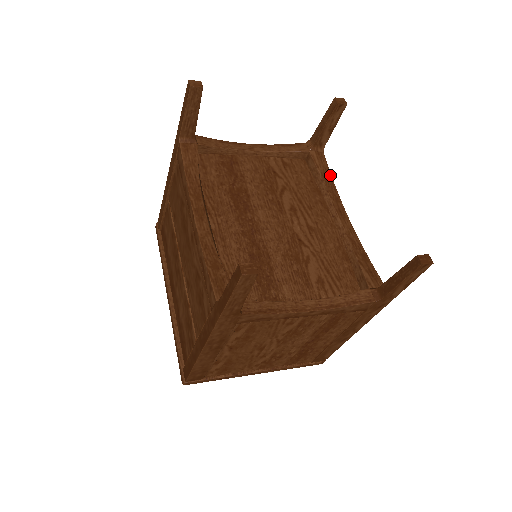
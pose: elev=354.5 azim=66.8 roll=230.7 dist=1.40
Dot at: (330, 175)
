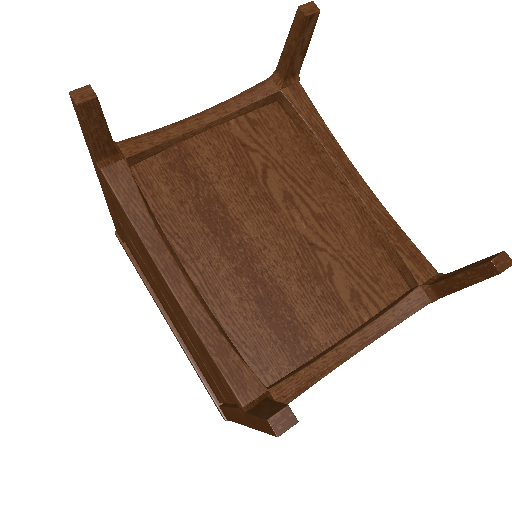
Dot at: (319, 117)
